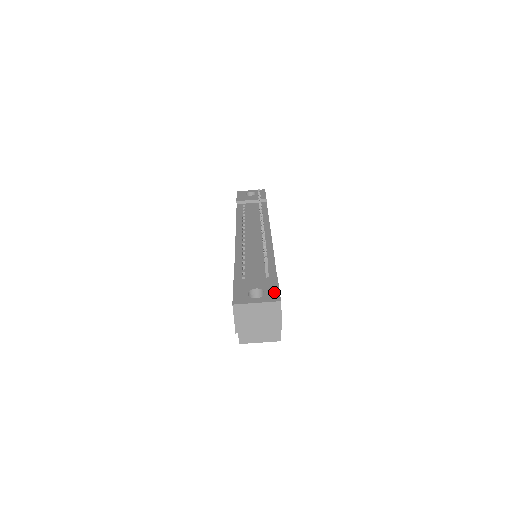
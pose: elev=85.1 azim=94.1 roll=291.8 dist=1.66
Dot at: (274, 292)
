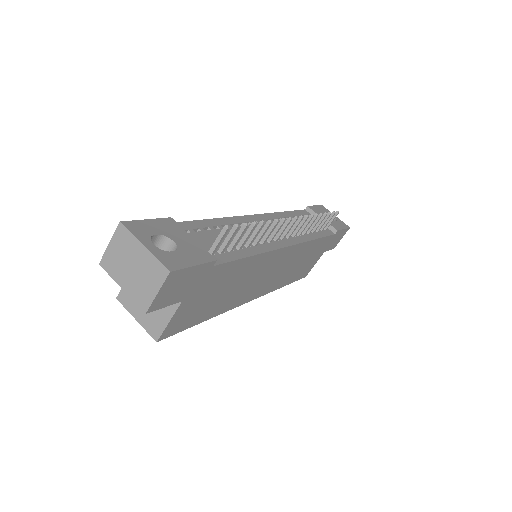
Dot at: (182, 261)
